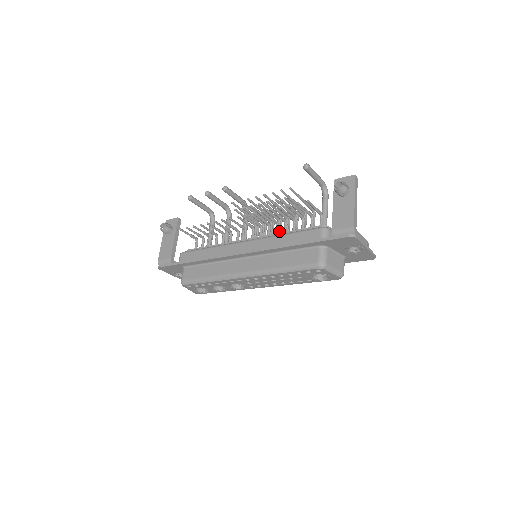
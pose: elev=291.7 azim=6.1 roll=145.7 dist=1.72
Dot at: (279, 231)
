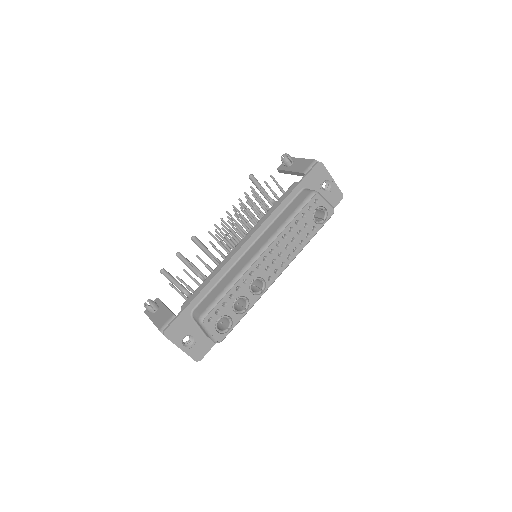
Dot at: occluded
